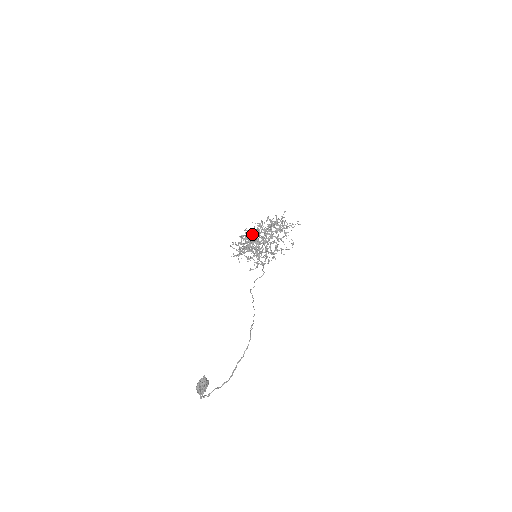
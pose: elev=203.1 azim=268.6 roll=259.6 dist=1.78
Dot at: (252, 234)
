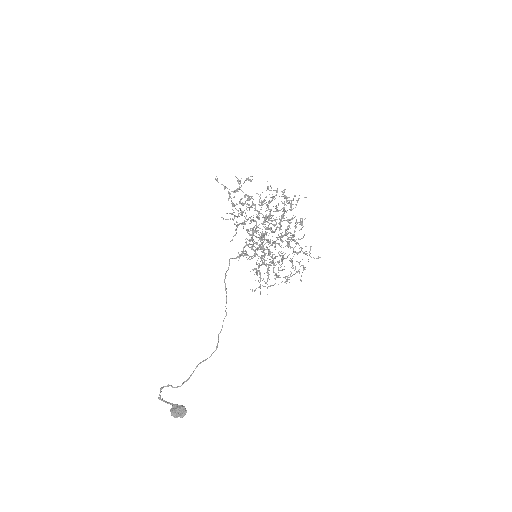
Dot at: (265, 222)
